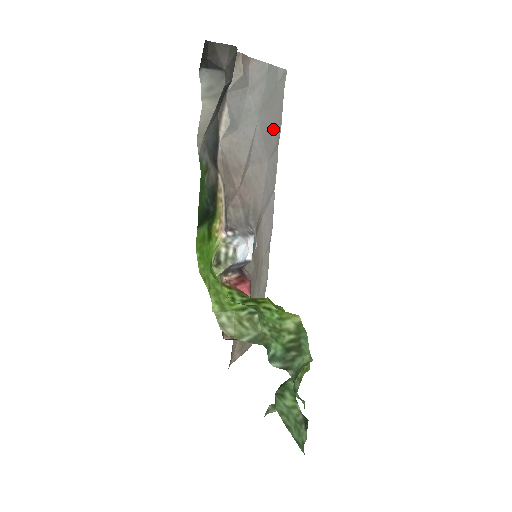
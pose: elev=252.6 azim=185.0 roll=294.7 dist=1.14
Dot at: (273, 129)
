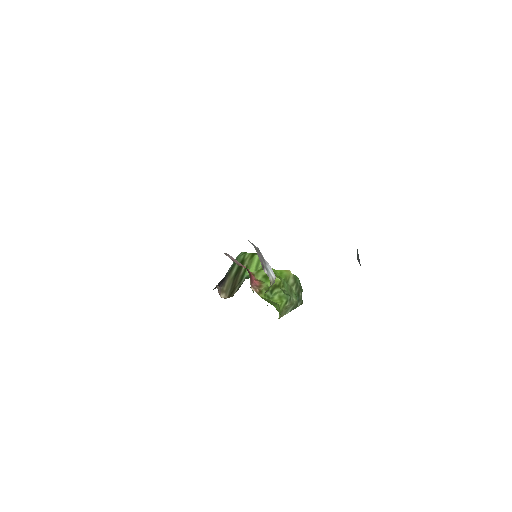
Dot at: occluded
